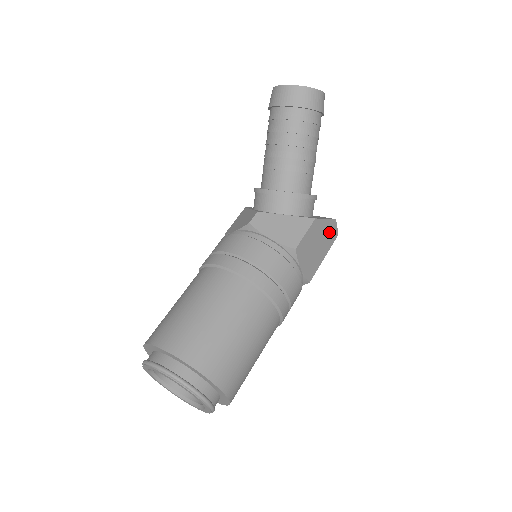
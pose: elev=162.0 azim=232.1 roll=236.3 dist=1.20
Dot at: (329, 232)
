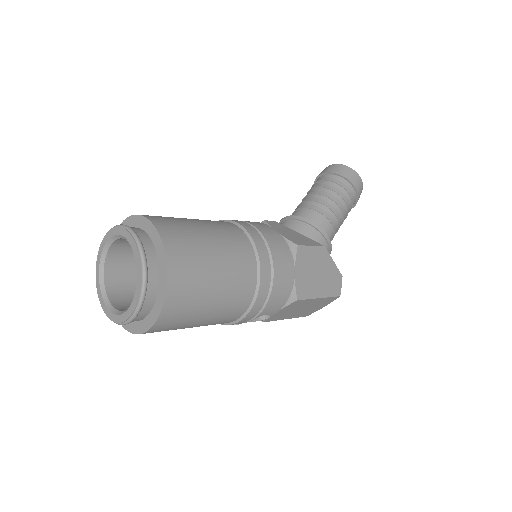
Dot at: (333, 279)
